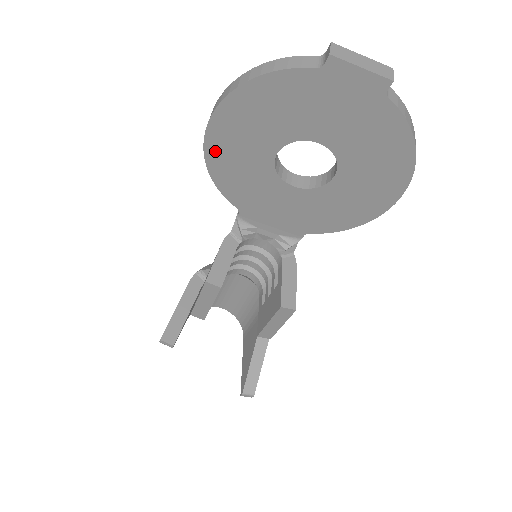
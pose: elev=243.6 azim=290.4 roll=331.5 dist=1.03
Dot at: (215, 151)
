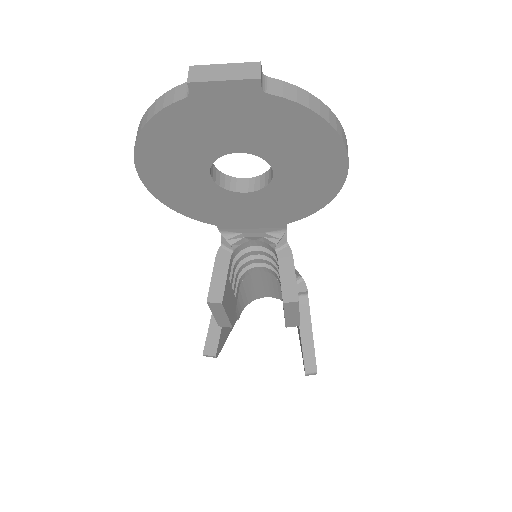
Dot at: (160, 190)
